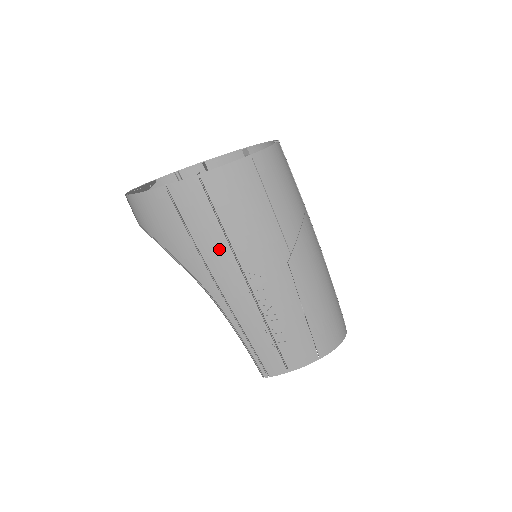
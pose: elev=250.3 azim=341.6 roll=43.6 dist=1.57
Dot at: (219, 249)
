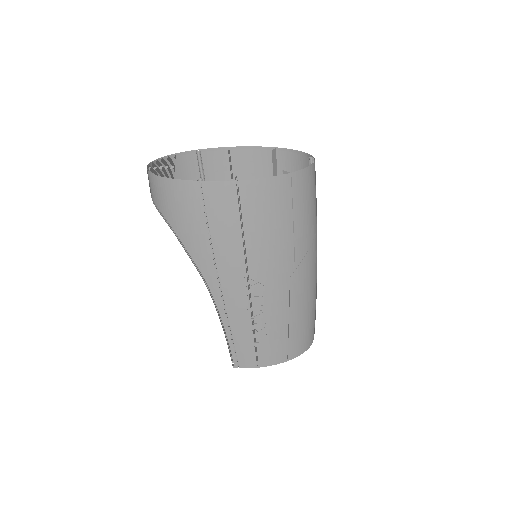
Dot at: (233, 253)
